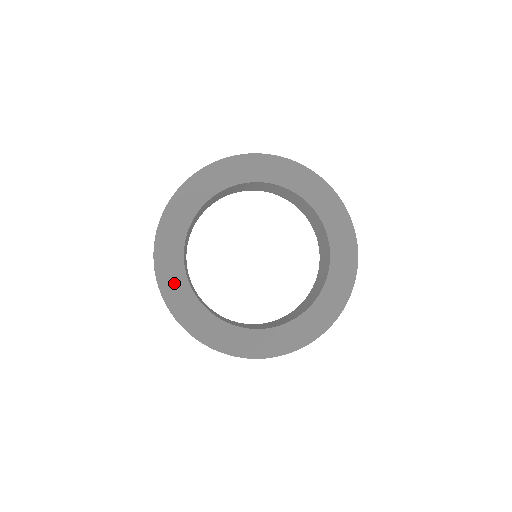
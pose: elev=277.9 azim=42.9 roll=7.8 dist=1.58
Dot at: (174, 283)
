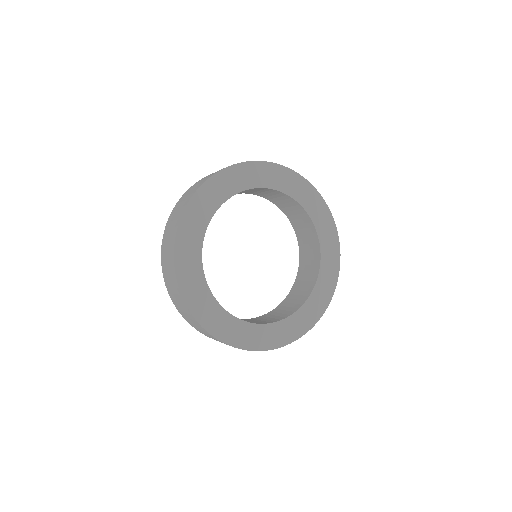
Dot at: (227, 328)
